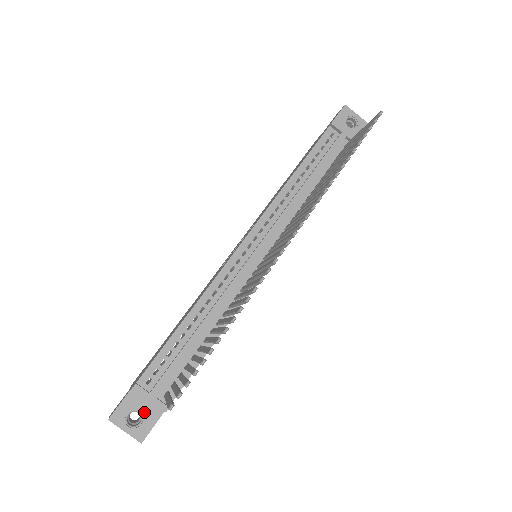
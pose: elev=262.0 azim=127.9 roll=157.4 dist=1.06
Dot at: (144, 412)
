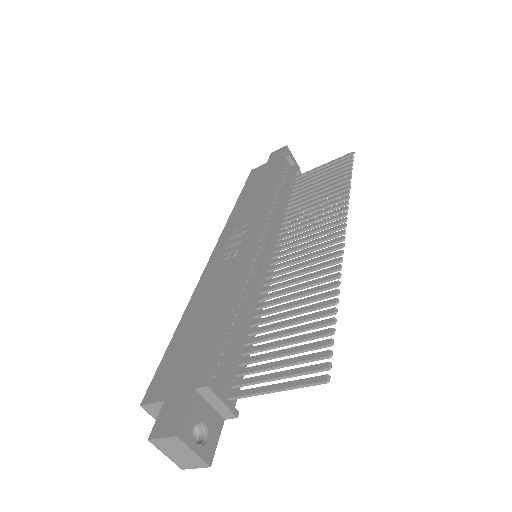
Dot at: (208, 423)
